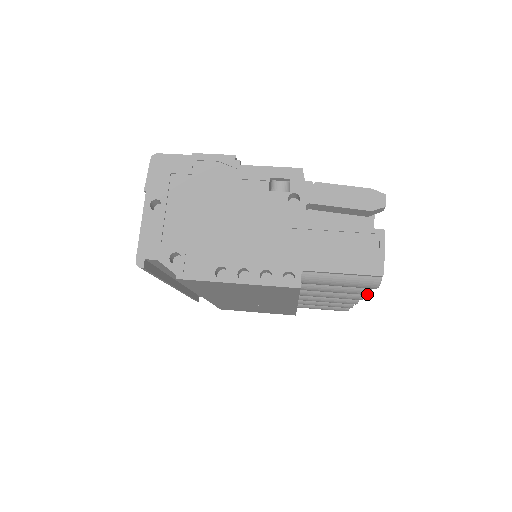
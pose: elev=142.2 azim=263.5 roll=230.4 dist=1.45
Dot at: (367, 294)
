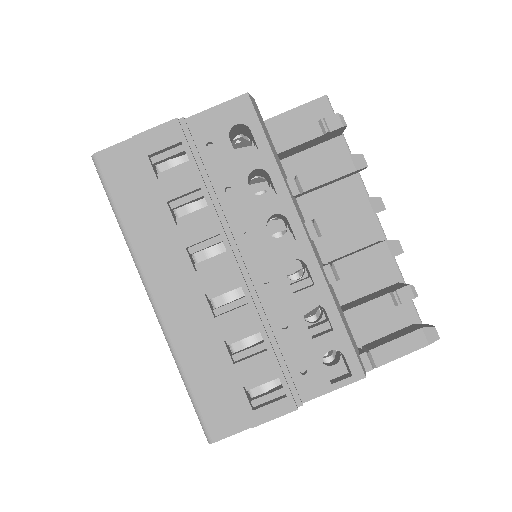
Dot at: occluded
